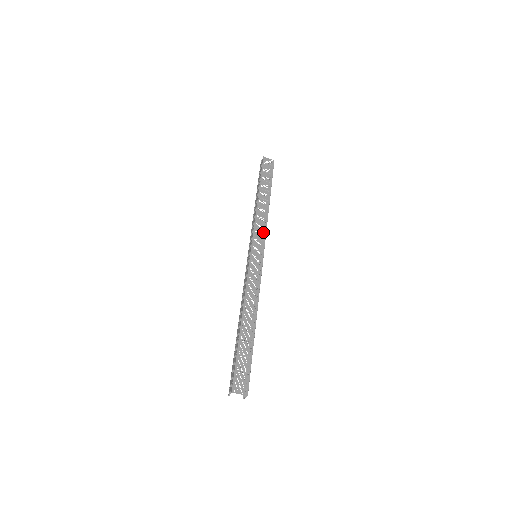
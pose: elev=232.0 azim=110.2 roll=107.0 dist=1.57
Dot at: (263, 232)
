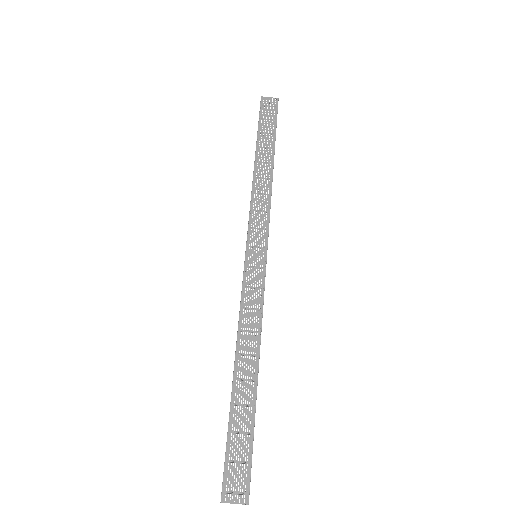
Dot at: (265, 215)
